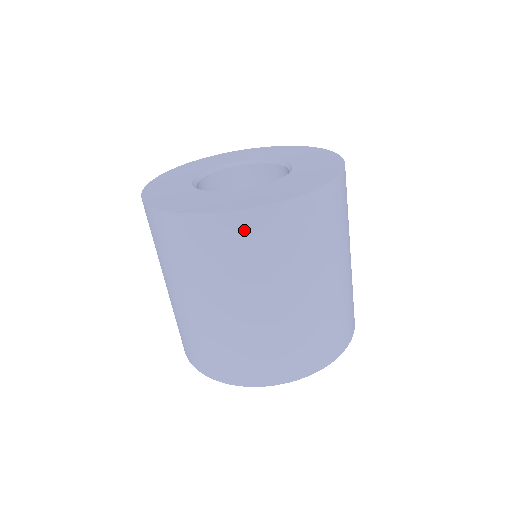
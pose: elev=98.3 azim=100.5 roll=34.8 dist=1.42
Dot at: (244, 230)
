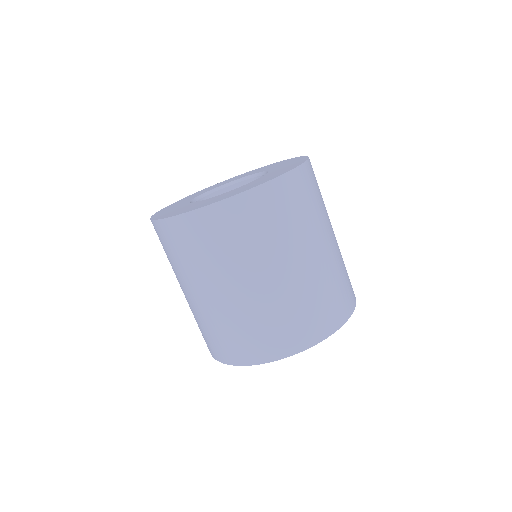
Dot at: (206, 224)
